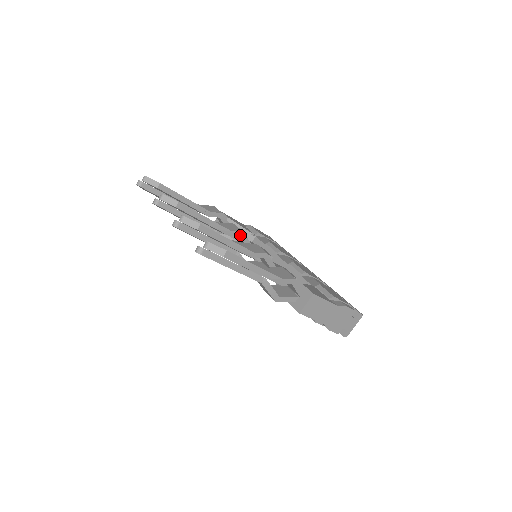
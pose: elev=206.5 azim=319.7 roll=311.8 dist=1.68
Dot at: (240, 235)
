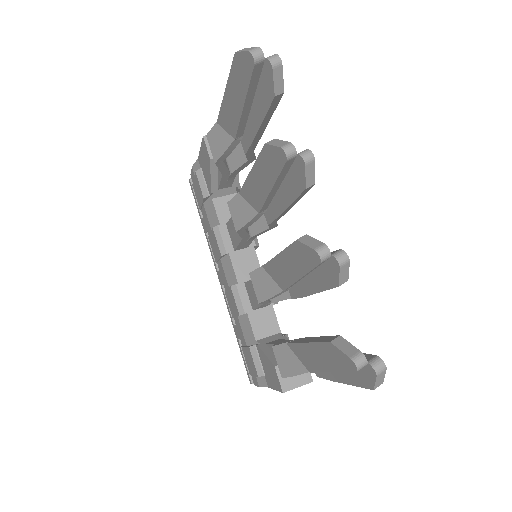
Dot at: (272, 227)
